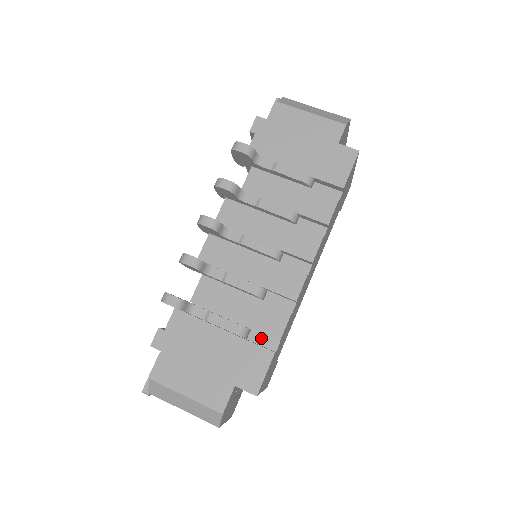
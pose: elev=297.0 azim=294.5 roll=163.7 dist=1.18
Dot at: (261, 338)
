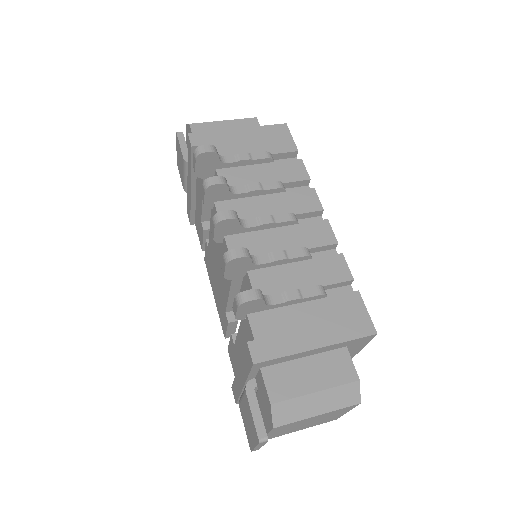
Dot at: (335, 292)
